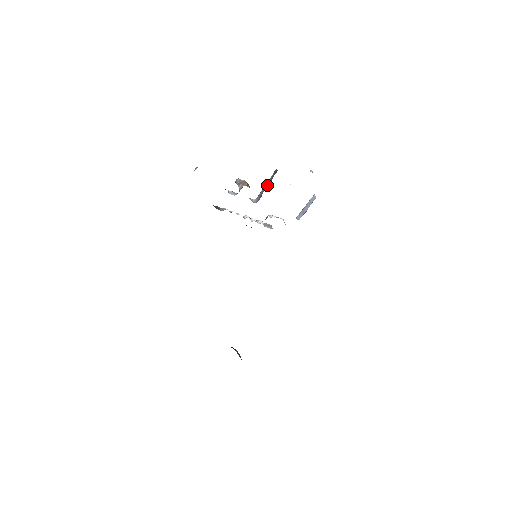
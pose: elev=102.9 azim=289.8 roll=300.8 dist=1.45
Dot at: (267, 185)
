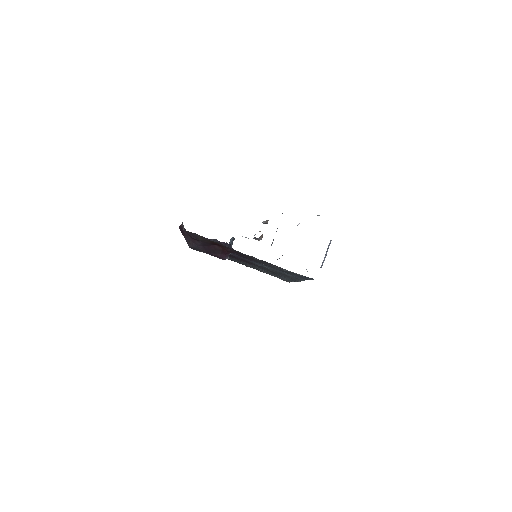
Dot at: (277, 228)
